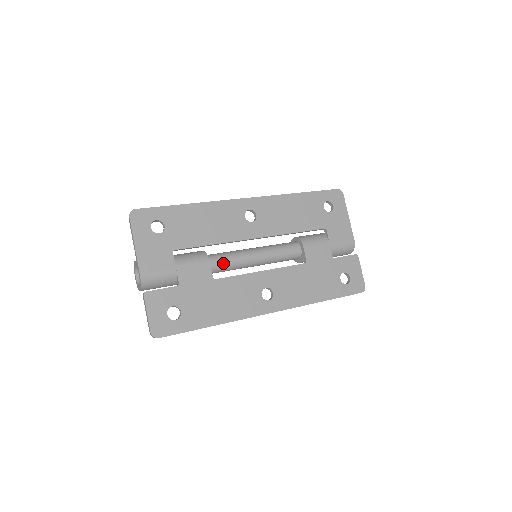
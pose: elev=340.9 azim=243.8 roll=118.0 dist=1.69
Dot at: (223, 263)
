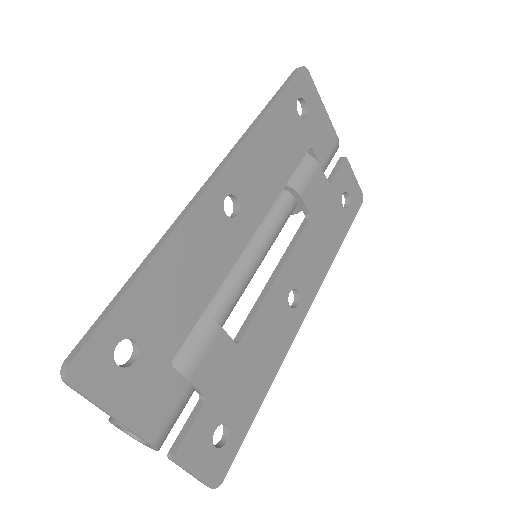
Dot at: (231, 307)
